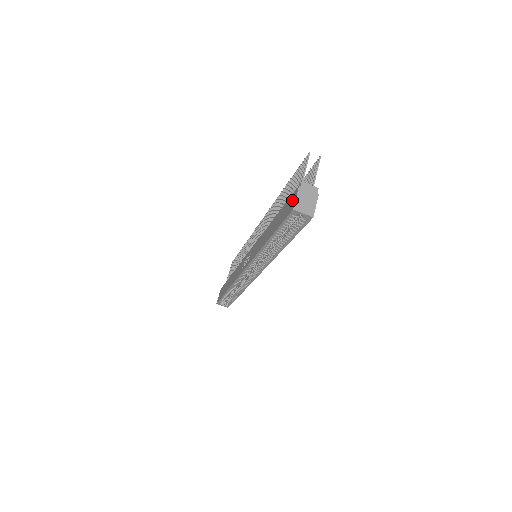
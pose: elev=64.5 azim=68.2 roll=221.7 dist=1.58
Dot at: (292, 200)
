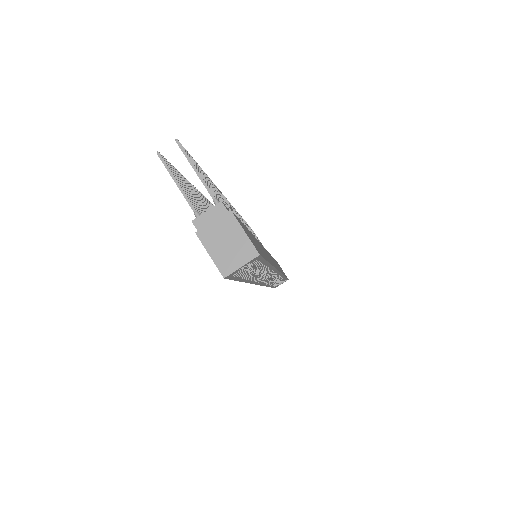
Dot at: occluded
